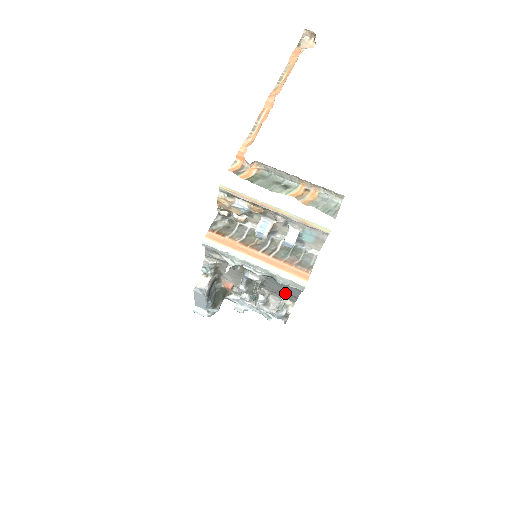
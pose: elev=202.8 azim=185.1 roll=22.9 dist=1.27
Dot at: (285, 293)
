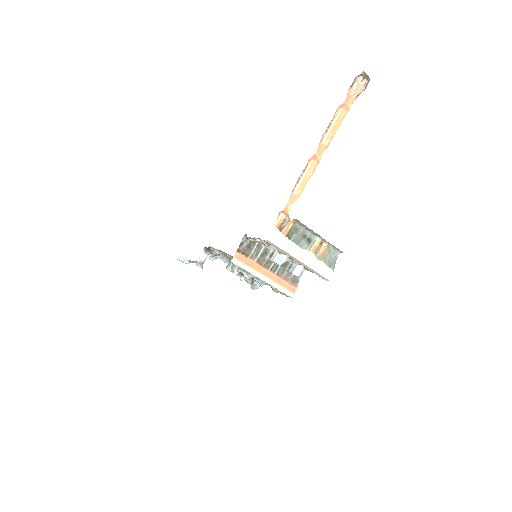
Dot at: occluded
